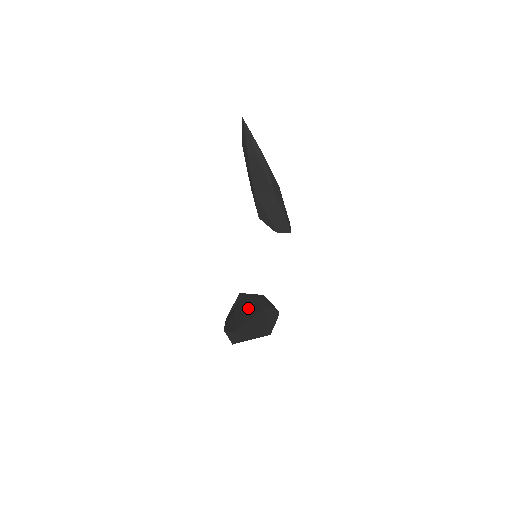
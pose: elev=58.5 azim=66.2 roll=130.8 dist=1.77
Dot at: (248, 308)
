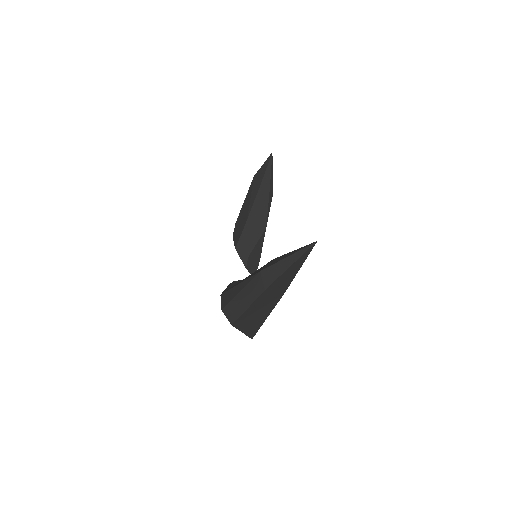
Dot at: occluded
